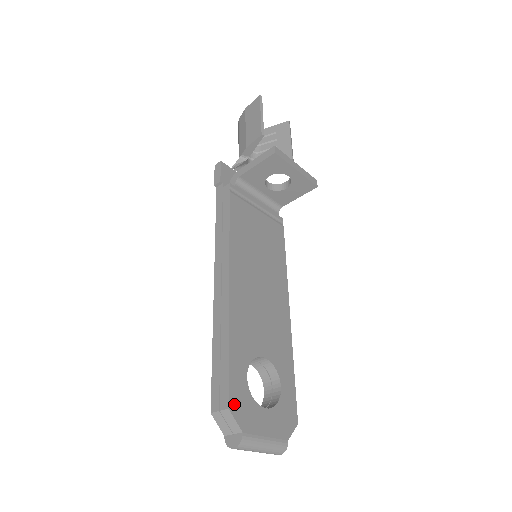
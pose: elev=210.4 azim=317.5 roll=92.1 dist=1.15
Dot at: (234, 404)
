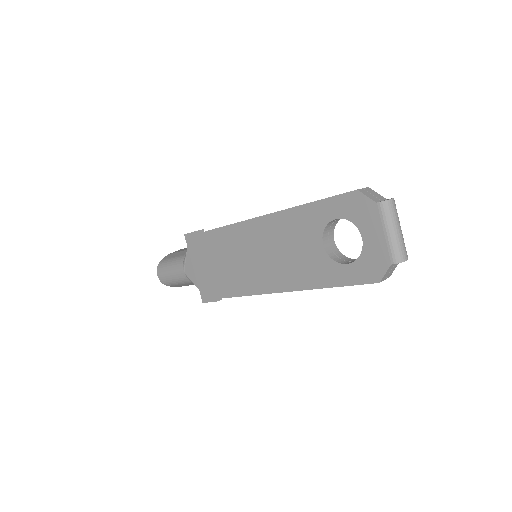
Dot at: occluded
